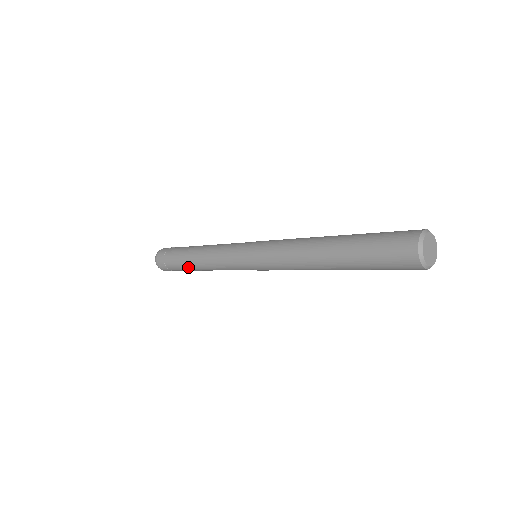
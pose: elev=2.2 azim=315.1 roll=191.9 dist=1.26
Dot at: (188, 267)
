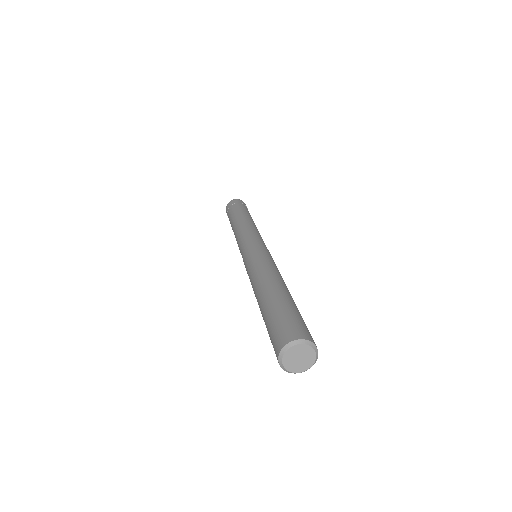
Dot at: occluded
